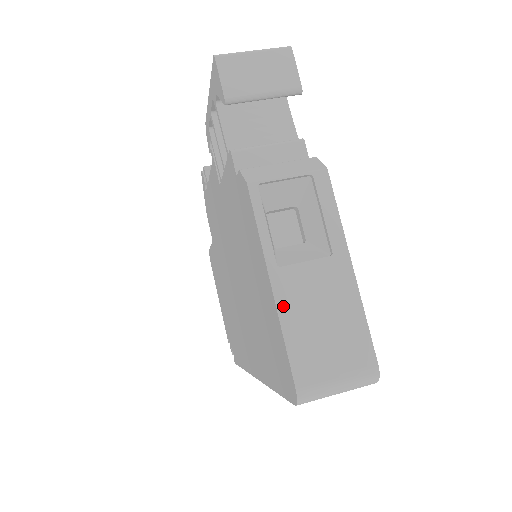
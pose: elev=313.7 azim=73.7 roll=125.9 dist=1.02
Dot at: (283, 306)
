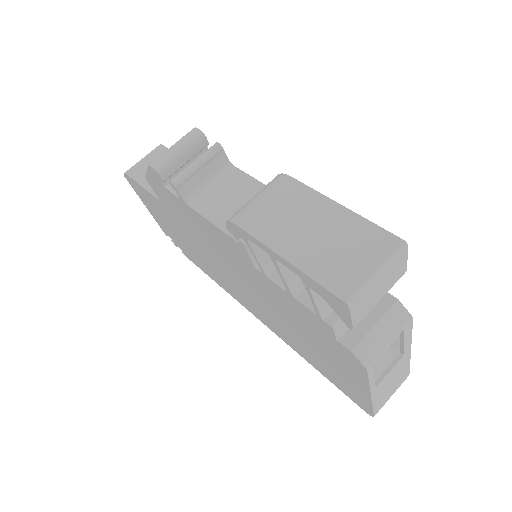
Dot at: (375, 398)
